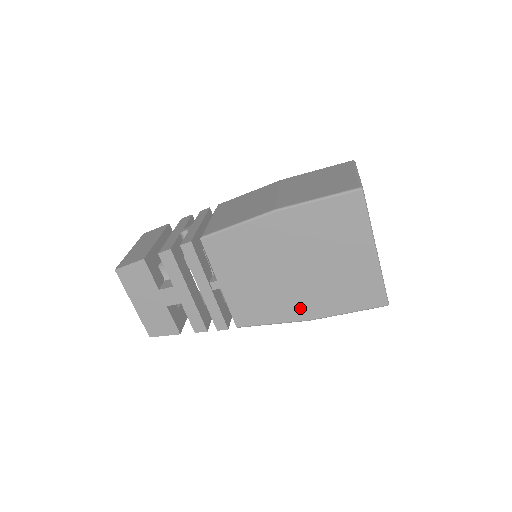
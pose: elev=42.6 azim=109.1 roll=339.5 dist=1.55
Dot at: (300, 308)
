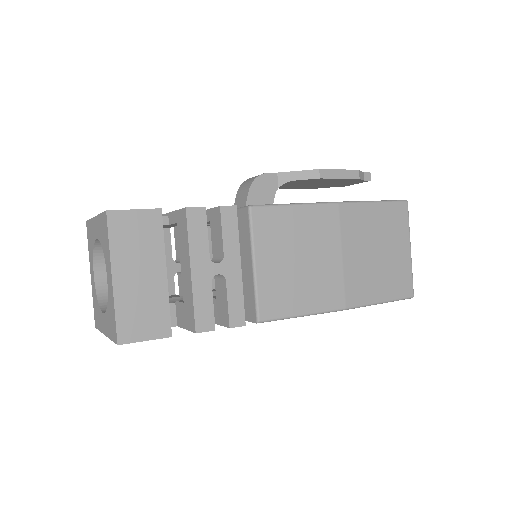
Dot at: occluded
